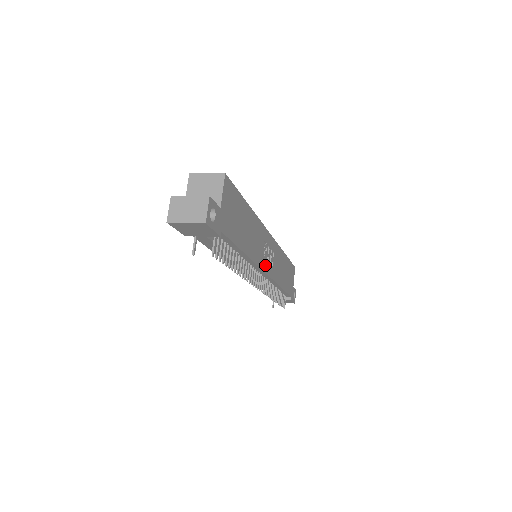
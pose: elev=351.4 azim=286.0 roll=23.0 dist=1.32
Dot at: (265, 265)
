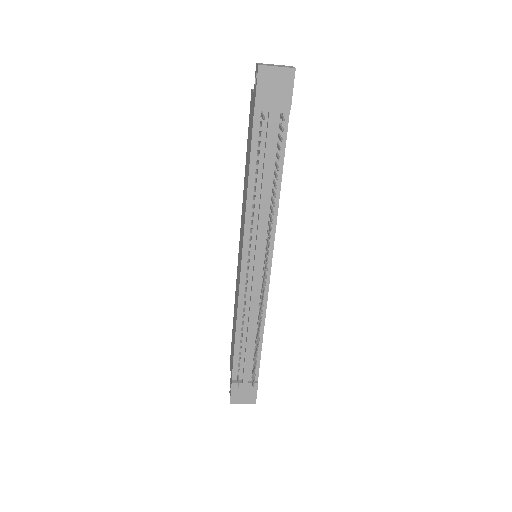
Dot at: occluded
